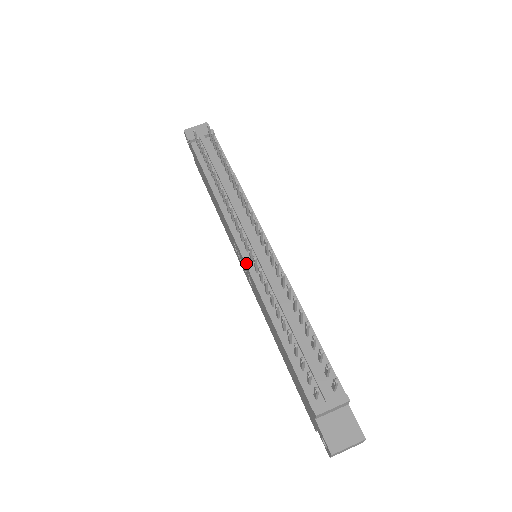
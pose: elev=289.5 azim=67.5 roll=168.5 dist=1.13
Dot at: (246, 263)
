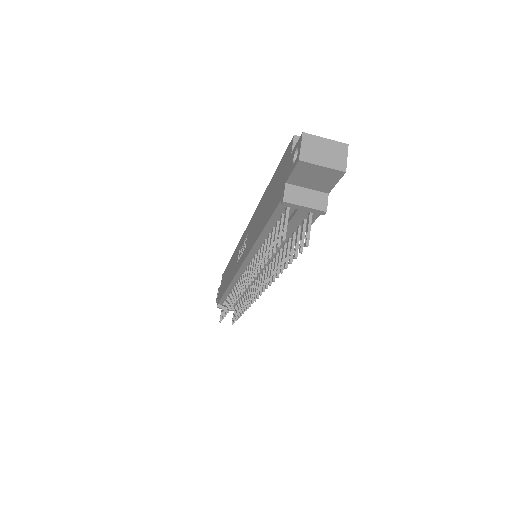
Dot at: (237, 274)
